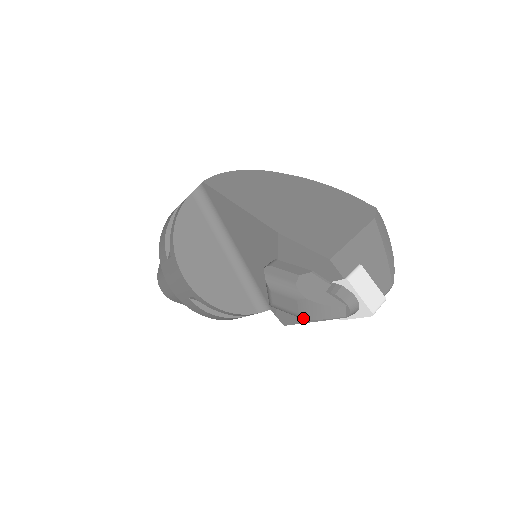
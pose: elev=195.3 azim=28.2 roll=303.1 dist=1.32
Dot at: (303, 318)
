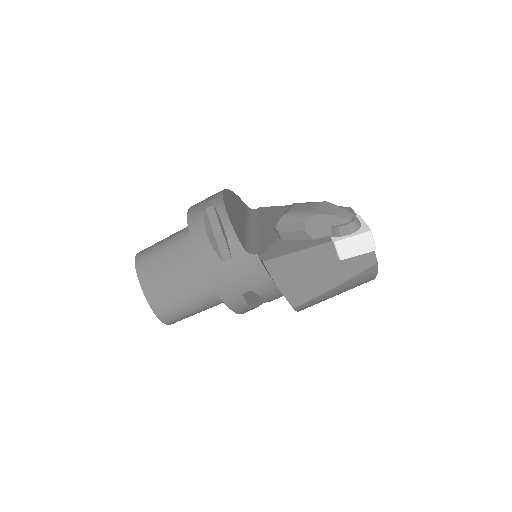
Dot at: (313, 214)
